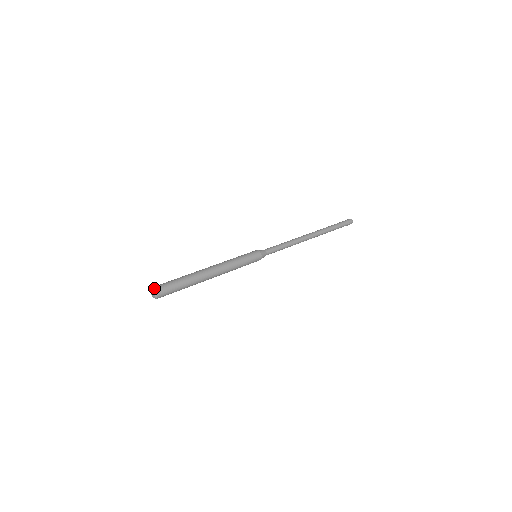
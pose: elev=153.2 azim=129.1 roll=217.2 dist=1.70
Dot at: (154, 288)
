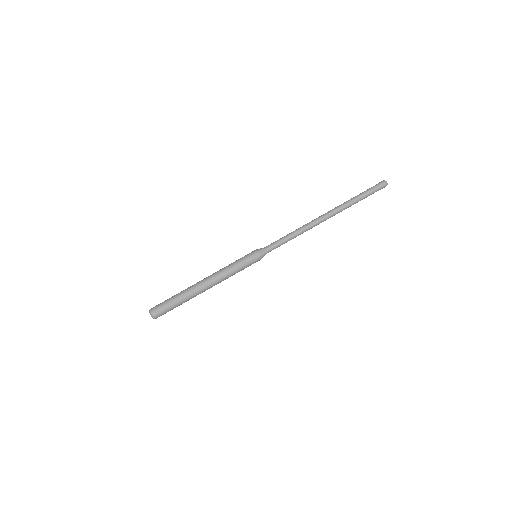
Dot at: (151, 315)
